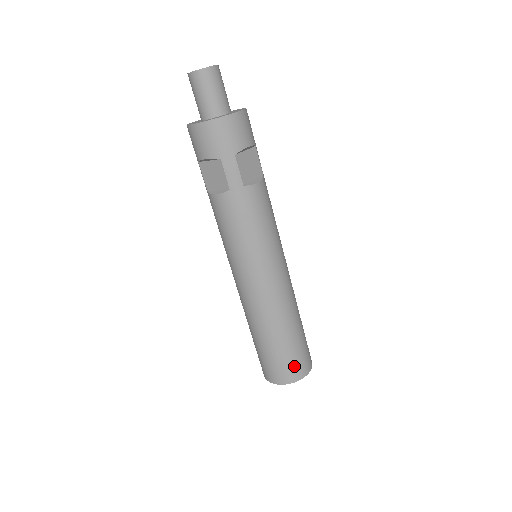
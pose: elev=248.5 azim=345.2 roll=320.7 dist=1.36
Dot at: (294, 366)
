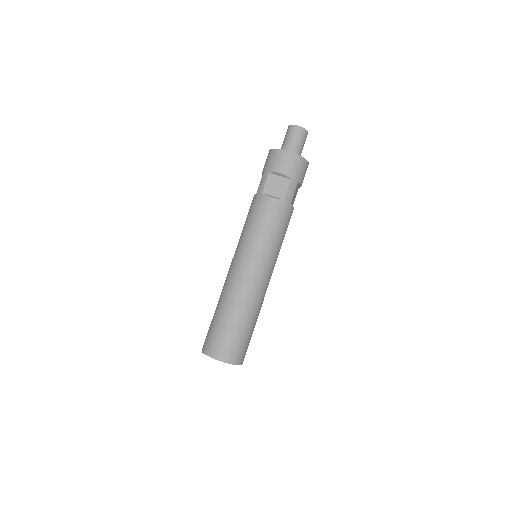
Dot at: (242, 350)
